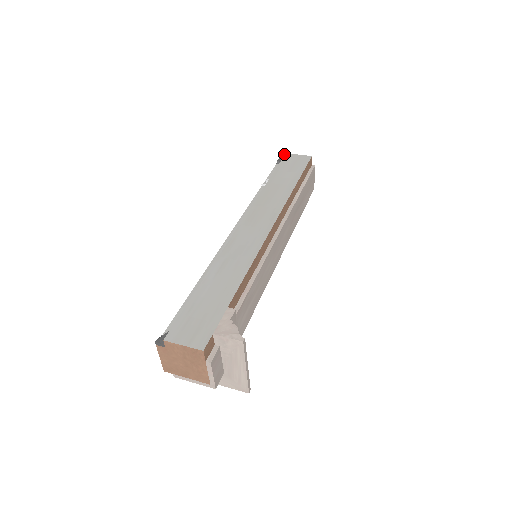
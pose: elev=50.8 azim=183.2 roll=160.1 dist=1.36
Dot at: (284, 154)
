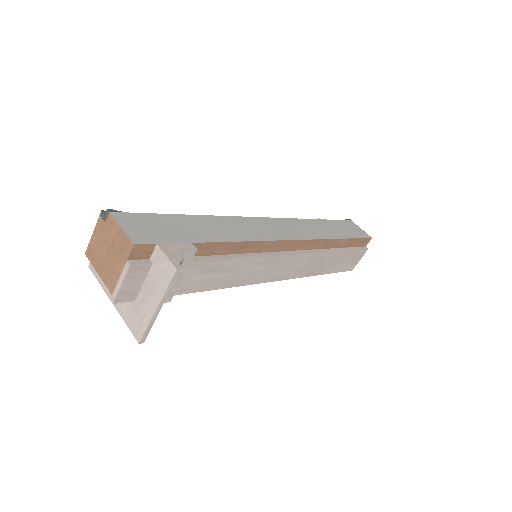
Dot at: (349, 219)
